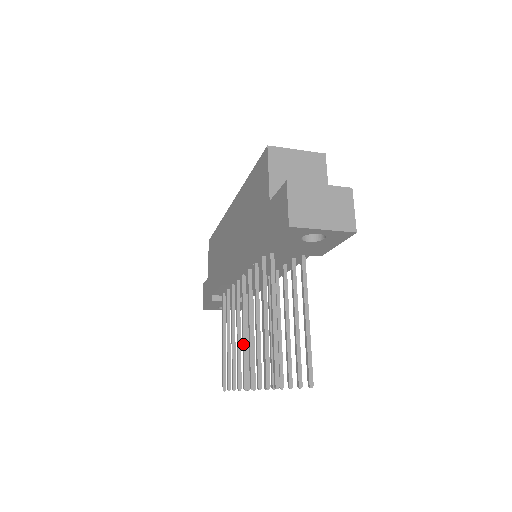
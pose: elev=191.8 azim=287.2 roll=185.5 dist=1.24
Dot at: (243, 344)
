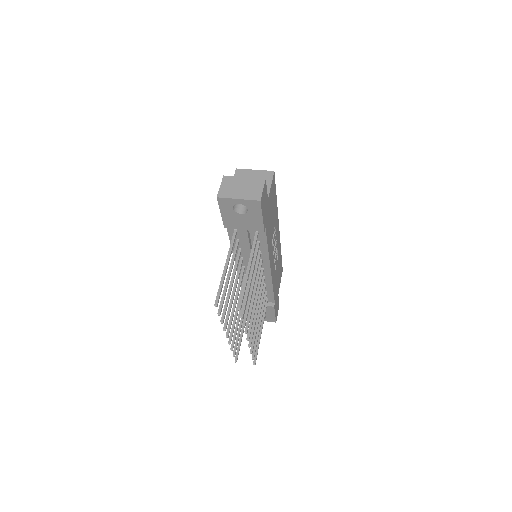
Dot at: (232, 308)
